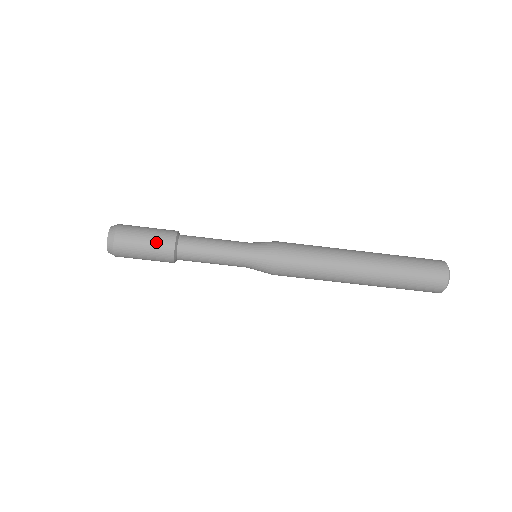
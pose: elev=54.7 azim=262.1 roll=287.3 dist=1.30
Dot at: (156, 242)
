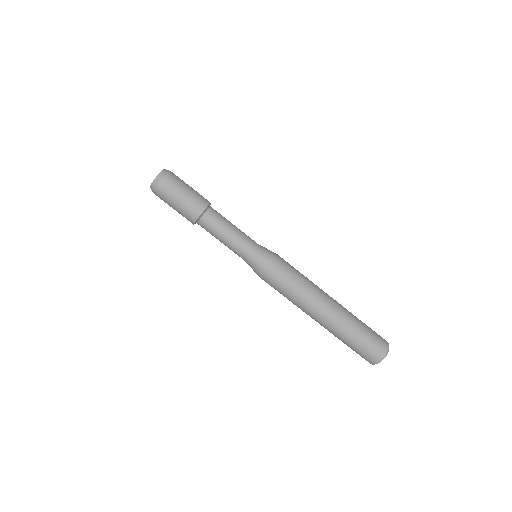
Dot at: (196, 194)
